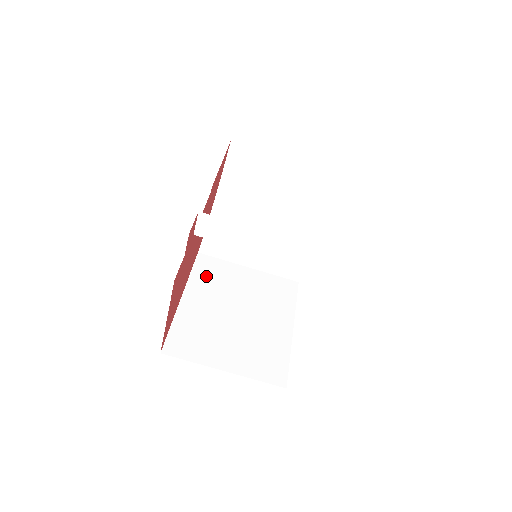
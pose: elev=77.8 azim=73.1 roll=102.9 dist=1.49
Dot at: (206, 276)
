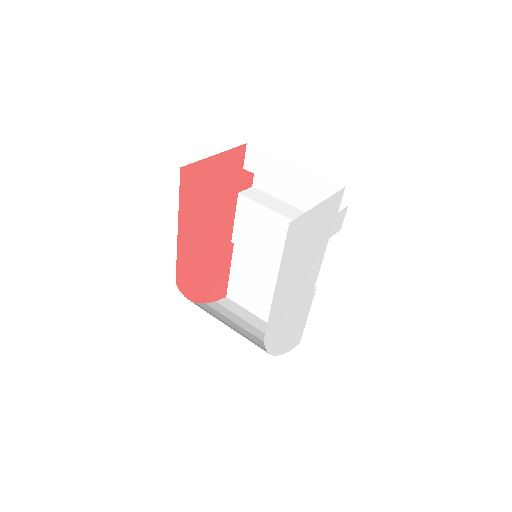
Dot at: occluded
